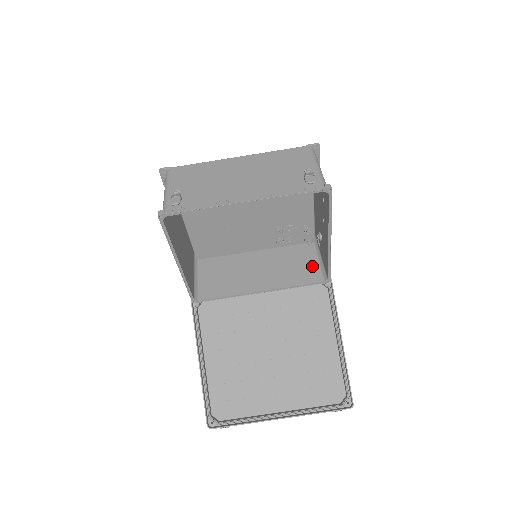
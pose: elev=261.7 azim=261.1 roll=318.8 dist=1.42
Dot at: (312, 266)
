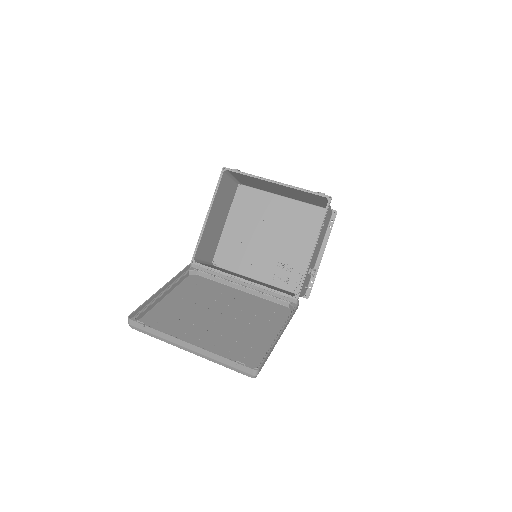
Dot at: occluded
